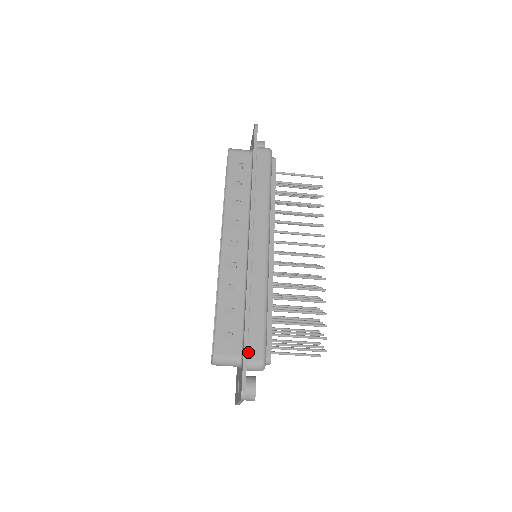
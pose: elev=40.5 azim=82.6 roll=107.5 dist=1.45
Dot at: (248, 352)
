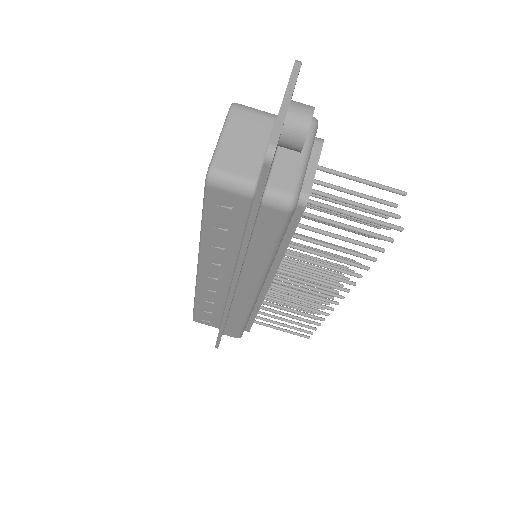
Dot at: occluded
